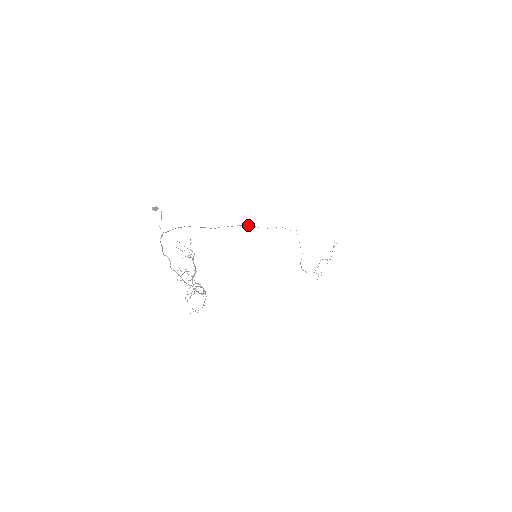
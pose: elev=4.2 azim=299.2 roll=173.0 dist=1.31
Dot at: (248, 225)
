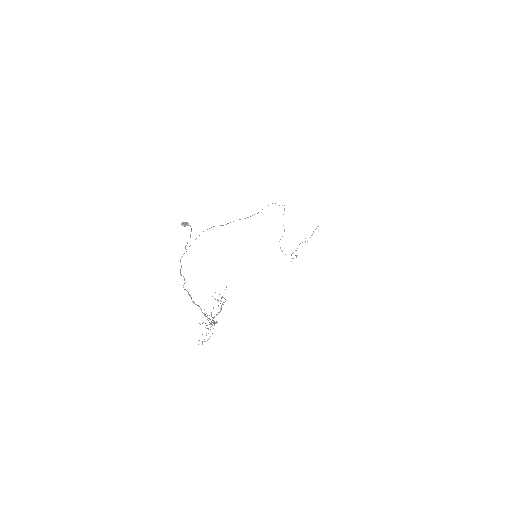
Dot at: occluded
